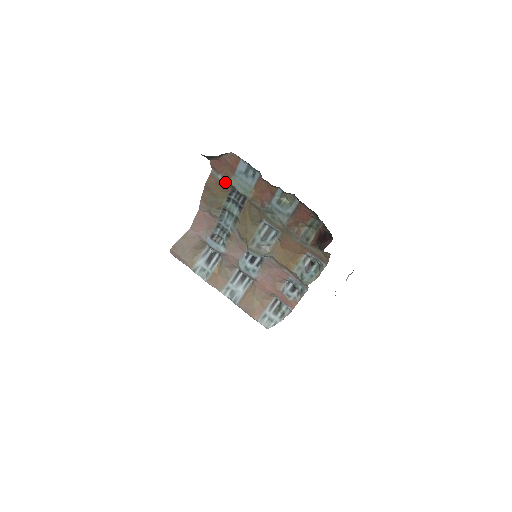
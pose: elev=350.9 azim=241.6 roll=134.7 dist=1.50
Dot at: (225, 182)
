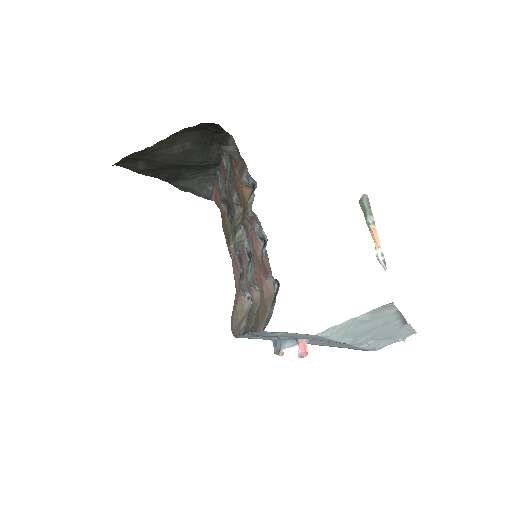
Dot at: (222, 207)
